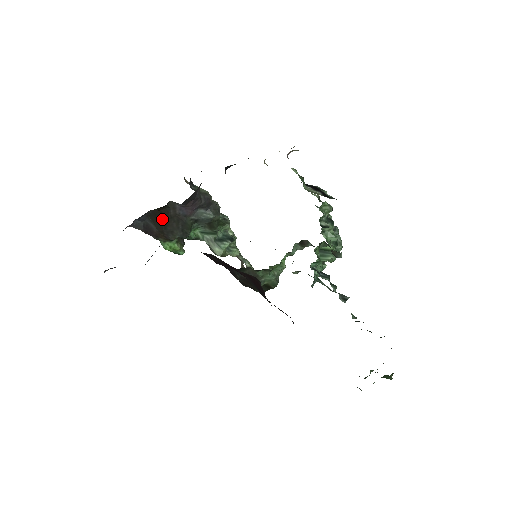
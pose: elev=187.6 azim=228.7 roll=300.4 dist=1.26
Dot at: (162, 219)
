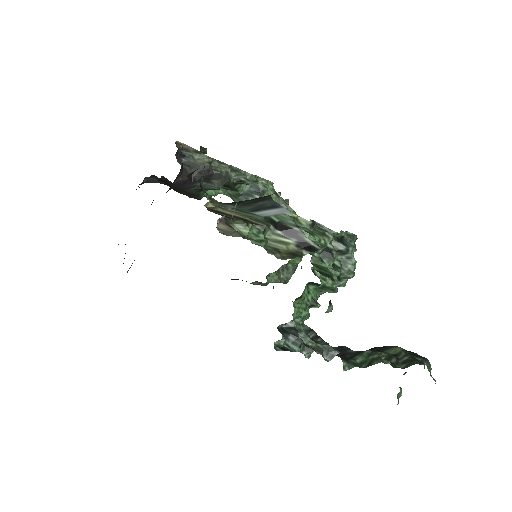
Dot at: (167, 185)
